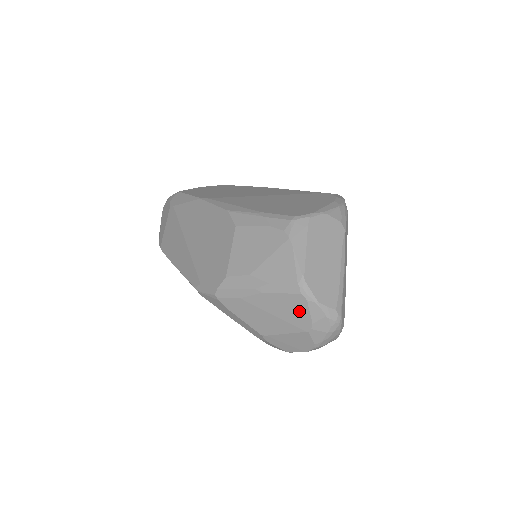
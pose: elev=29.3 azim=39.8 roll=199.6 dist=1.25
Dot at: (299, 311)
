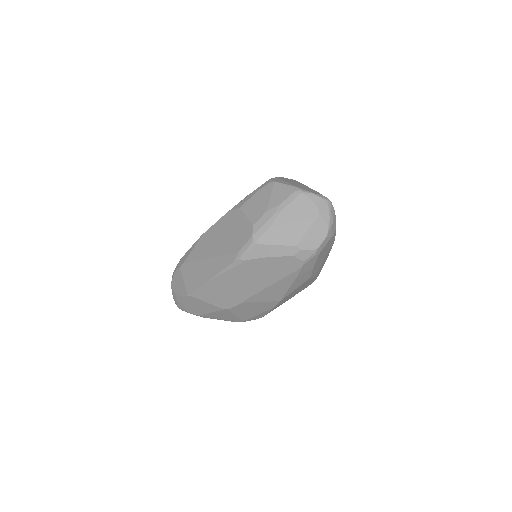
Dot at: (306, 205)
